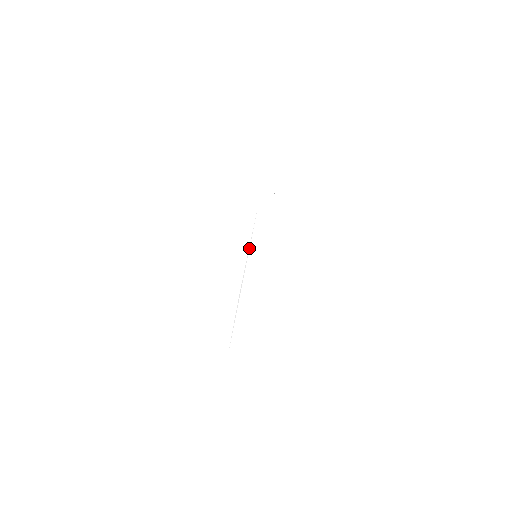
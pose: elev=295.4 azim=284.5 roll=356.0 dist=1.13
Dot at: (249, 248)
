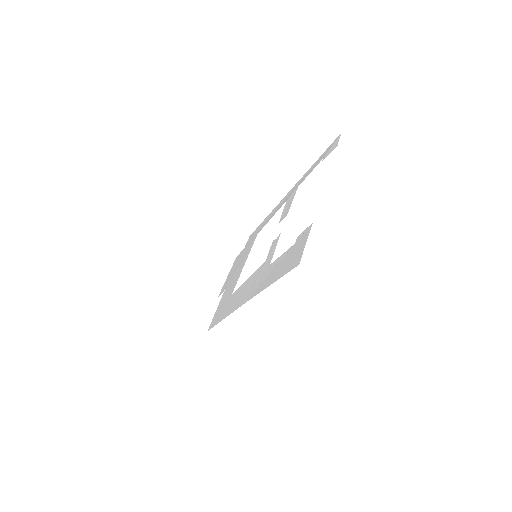
Dot at: (238, 299)
